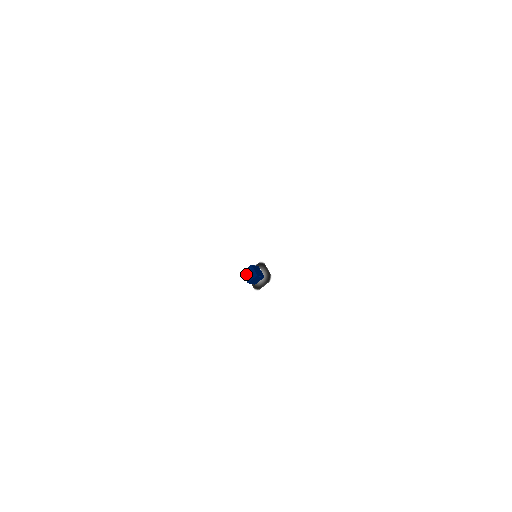
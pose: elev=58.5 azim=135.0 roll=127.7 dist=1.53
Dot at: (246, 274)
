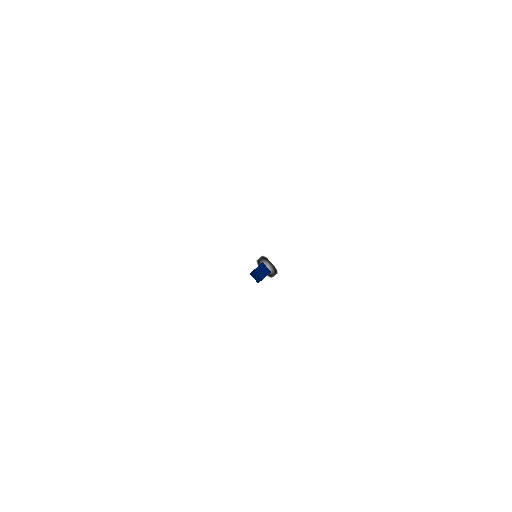
Dot at: (253, 276)
